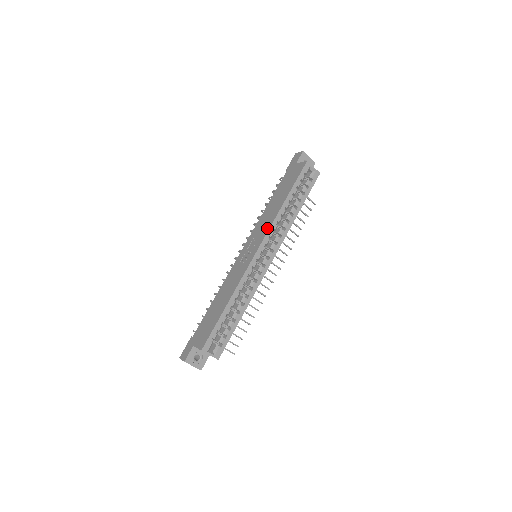
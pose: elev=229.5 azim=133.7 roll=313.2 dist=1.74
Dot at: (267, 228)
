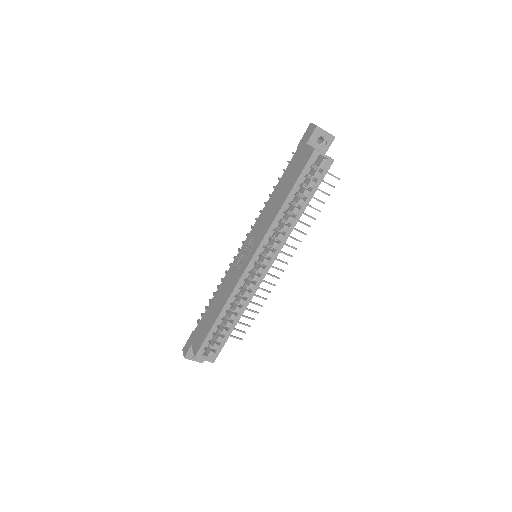
Dot at: (263, 234)
